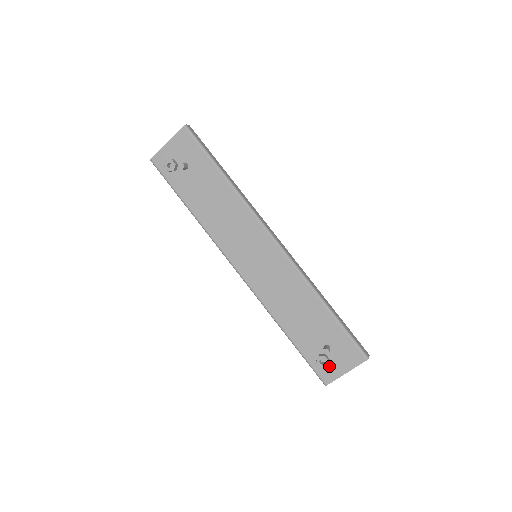
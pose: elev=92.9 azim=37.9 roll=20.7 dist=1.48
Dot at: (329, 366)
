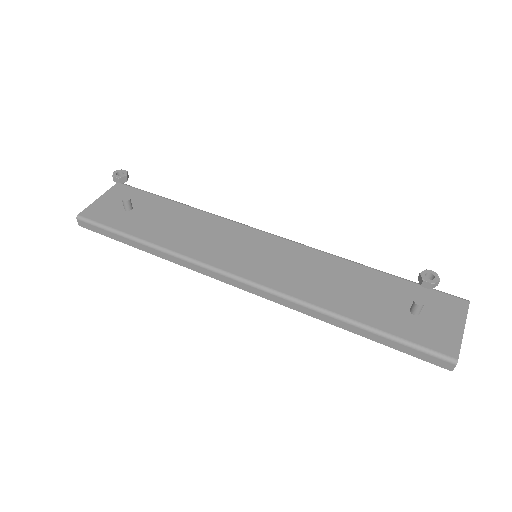
Dot at: (437, 332)
